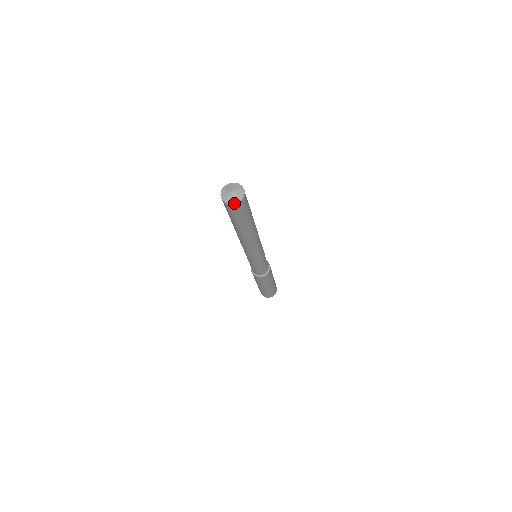
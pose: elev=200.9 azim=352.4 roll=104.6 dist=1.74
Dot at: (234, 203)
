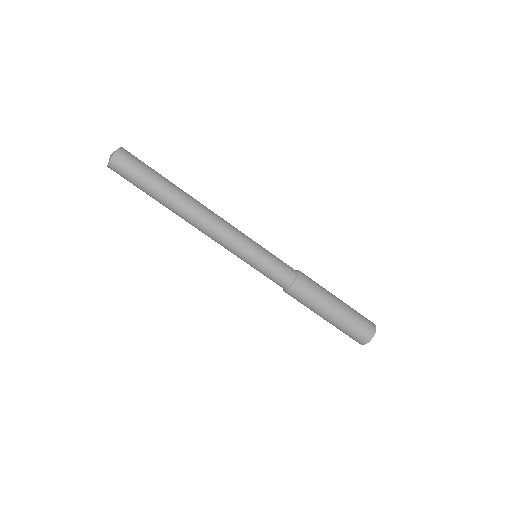
Dot at: (113, 154)
